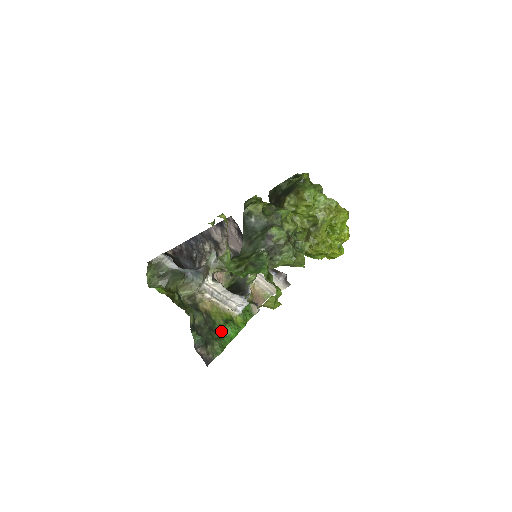
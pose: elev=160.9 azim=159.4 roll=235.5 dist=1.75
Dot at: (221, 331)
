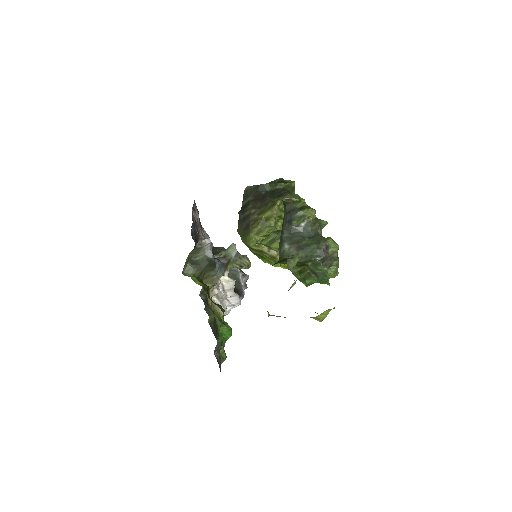
Dot at: (220, 333)
